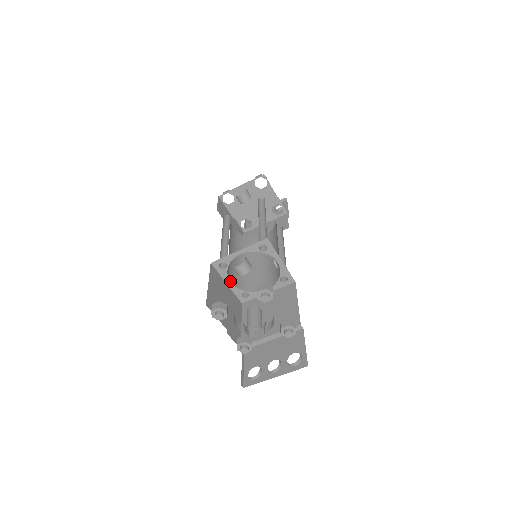
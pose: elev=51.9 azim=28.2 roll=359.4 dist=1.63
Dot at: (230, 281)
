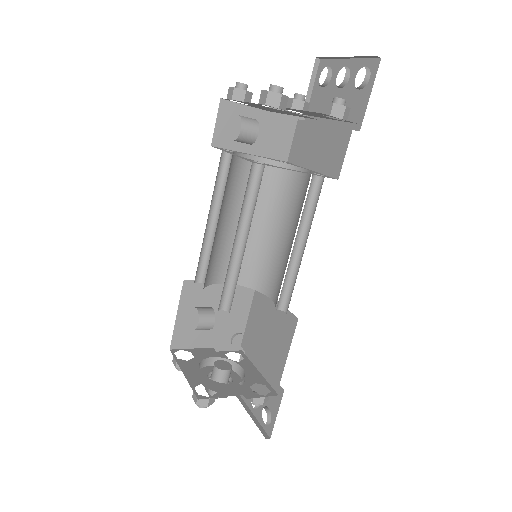
Dot at: (223, 283)
